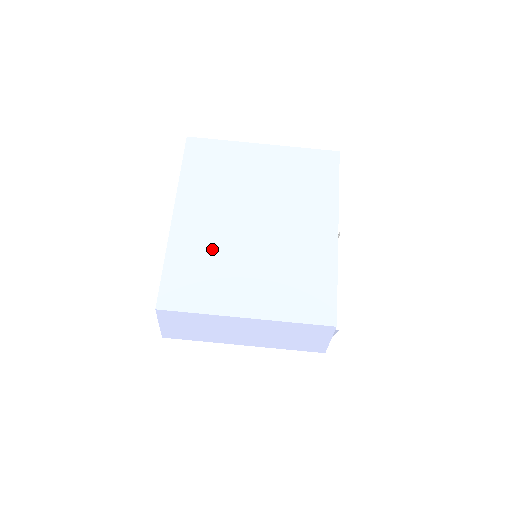
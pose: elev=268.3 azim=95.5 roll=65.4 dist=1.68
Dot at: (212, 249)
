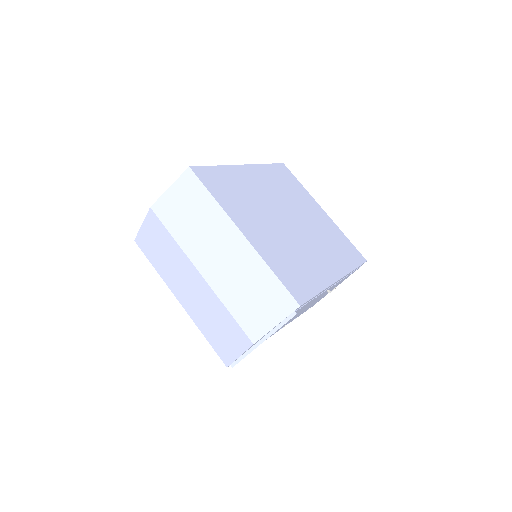
Dot at: (253, 195)
